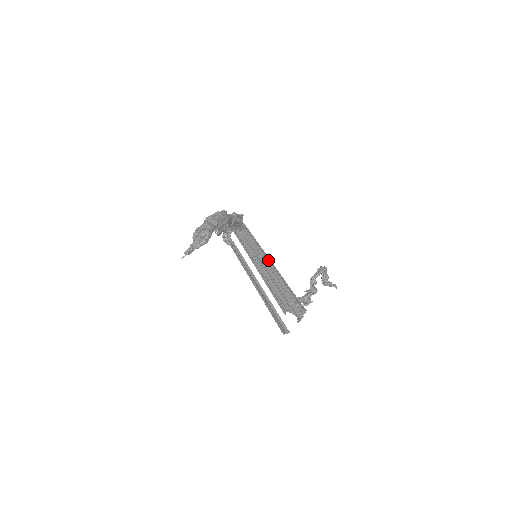
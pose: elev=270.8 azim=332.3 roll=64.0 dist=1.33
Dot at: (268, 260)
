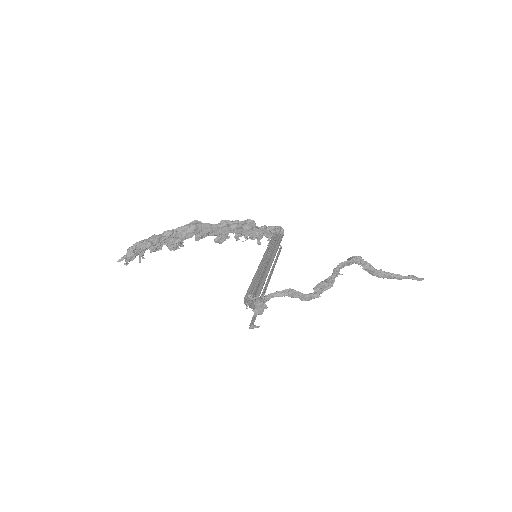
Dot at: occluded
